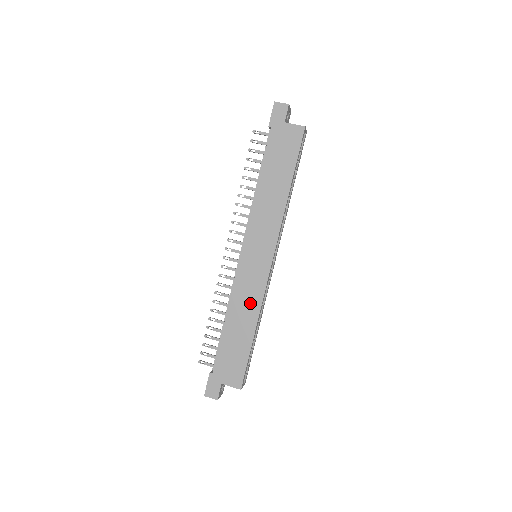
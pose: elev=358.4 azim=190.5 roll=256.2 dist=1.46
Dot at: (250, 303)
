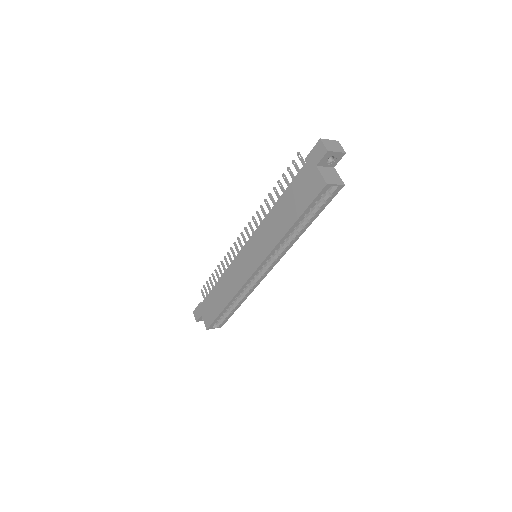
Dot at: (232, 285)
